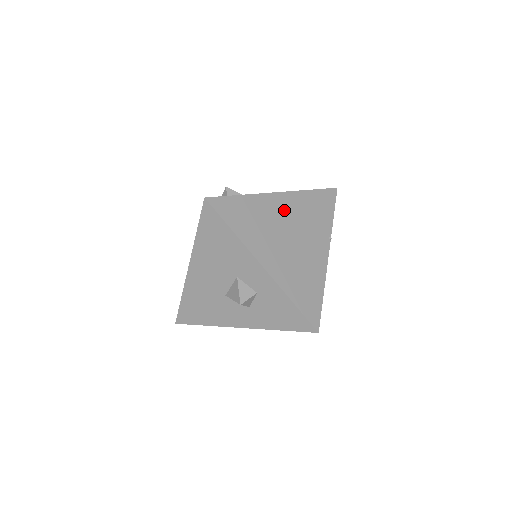
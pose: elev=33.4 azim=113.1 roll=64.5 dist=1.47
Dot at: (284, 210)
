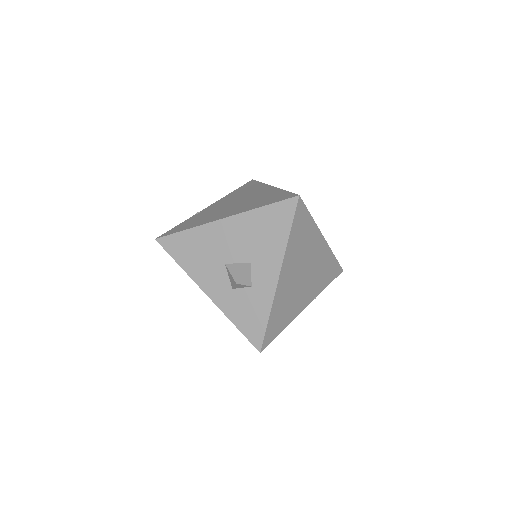
Dot at: (317, 253)
